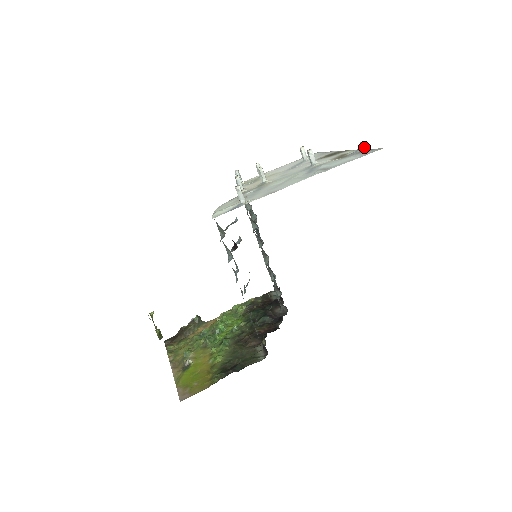
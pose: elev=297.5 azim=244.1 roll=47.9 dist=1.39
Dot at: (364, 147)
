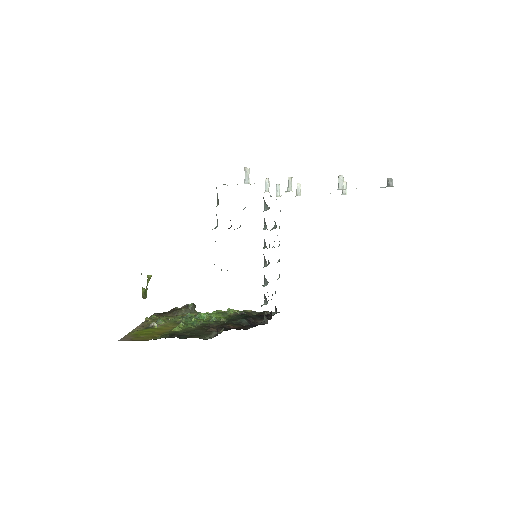
Dot at: (390, 184)
